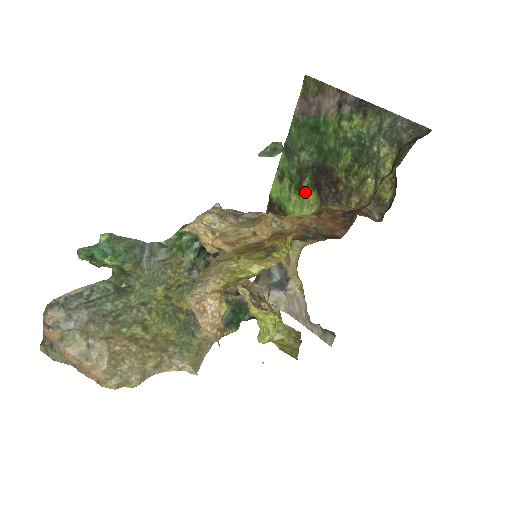
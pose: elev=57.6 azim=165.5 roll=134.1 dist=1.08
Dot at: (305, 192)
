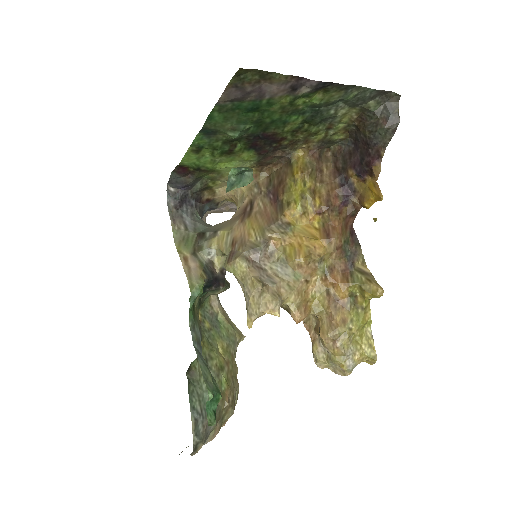
Dot at: (237, 154)
